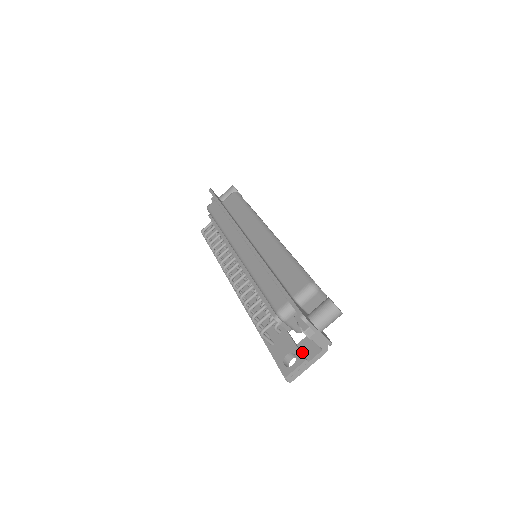
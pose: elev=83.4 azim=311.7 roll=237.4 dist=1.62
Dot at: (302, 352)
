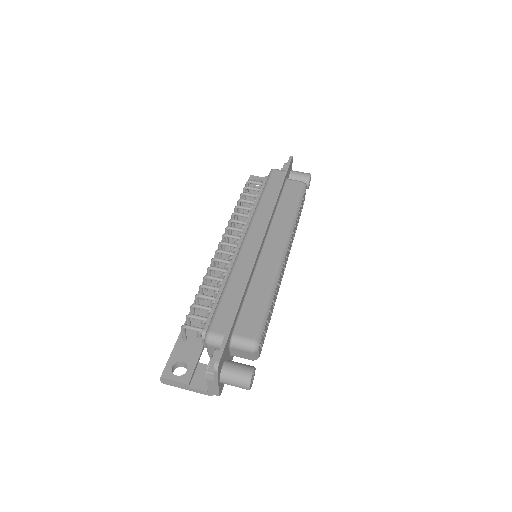
Dot at: (194, 373)
